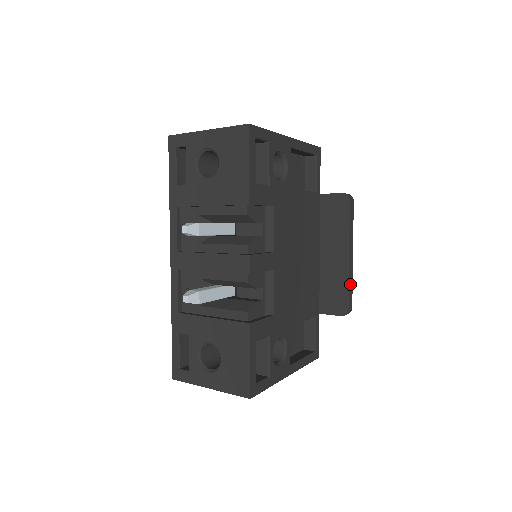
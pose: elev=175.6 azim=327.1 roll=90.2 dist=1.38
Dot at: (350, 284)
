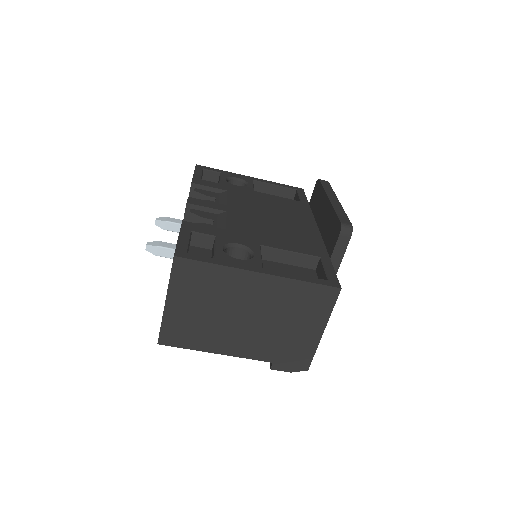
Dot at: (339, 212)
